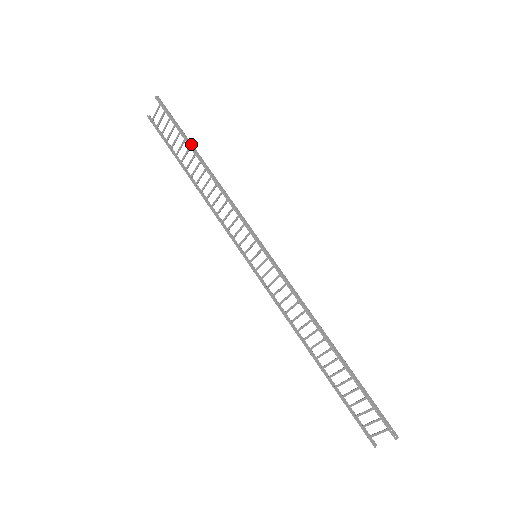
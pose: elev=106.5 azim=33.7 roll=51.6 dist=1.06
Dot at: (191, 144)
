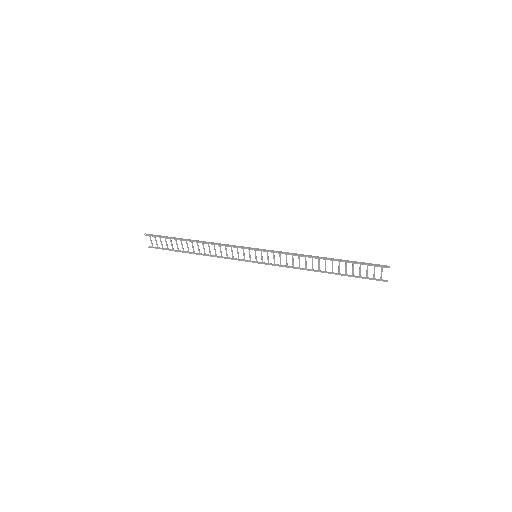
Dot at: (180, 239)
